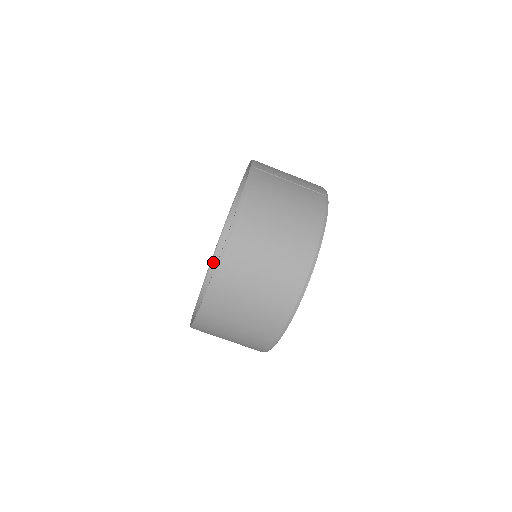
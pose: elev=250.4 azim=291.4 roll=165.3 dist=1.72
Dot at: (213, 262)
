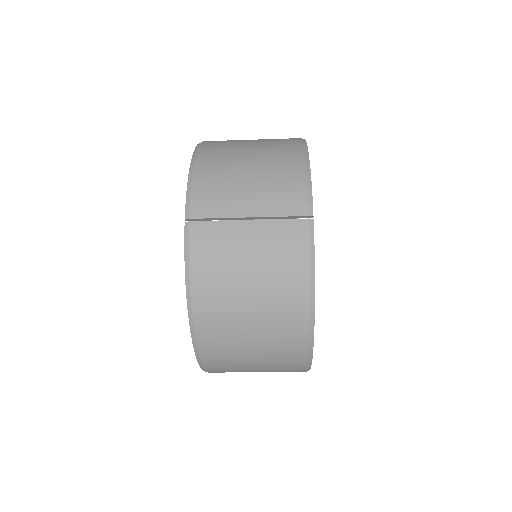
Dot at: occluded
